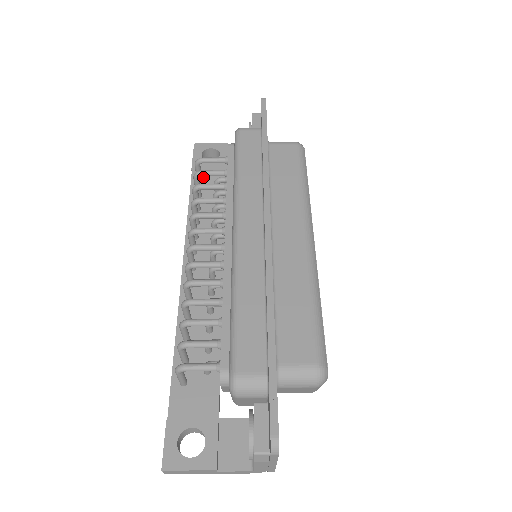
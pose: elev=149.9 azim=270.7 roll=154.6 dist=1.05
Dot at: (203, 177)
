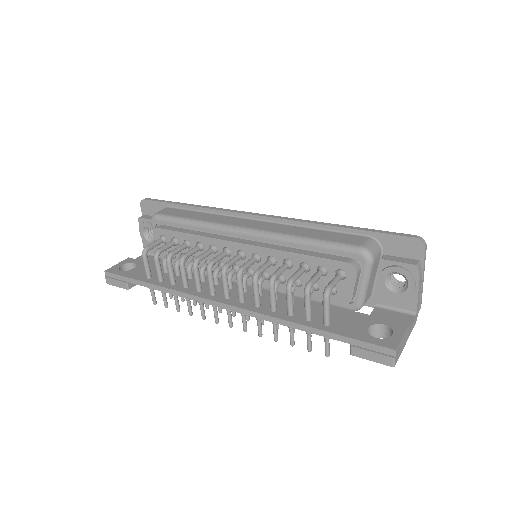
Dot at: (145, 275)
